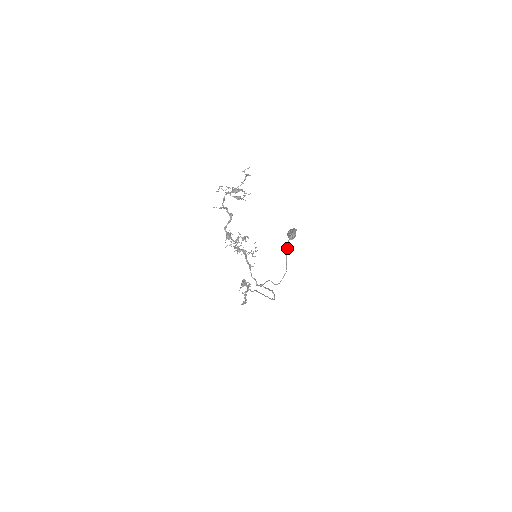
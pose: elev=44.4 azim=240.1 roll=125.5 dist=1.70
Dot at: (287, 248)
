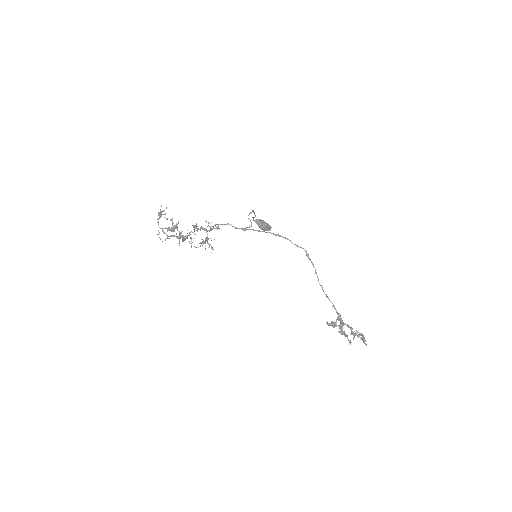
Dot at: (253, 218)
